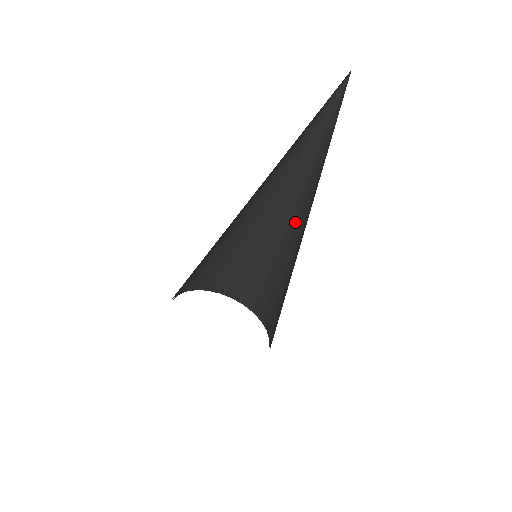
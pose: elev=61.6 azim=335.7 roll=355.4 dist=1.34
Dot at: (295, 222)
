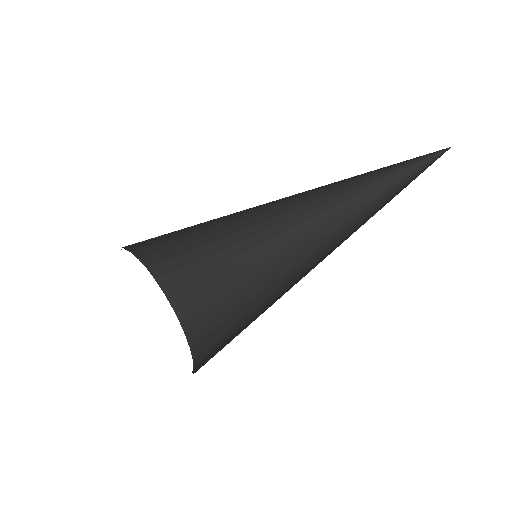
Dot at: (316, 261)
